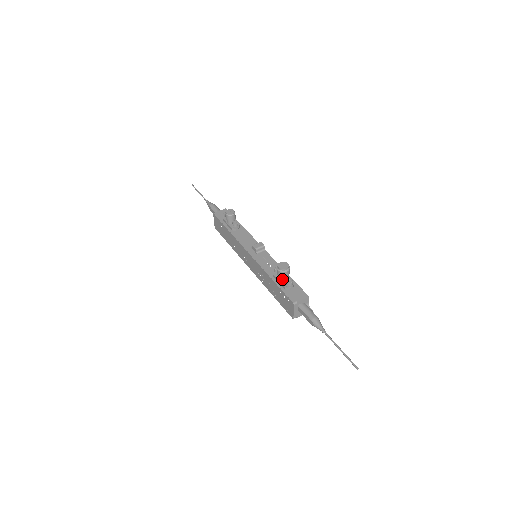
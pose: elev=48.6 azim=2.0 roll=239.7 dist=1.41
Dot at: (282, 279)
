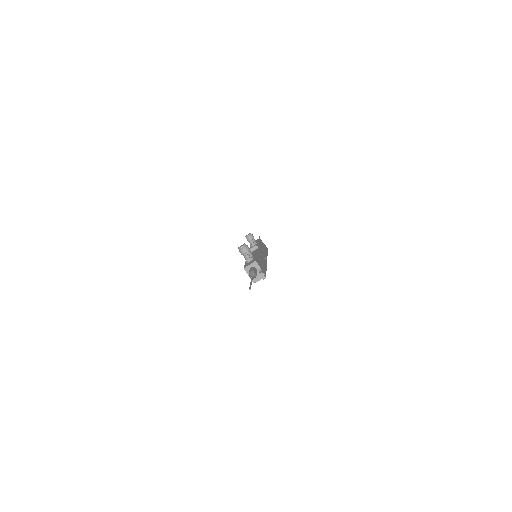
Dot at: occluded
